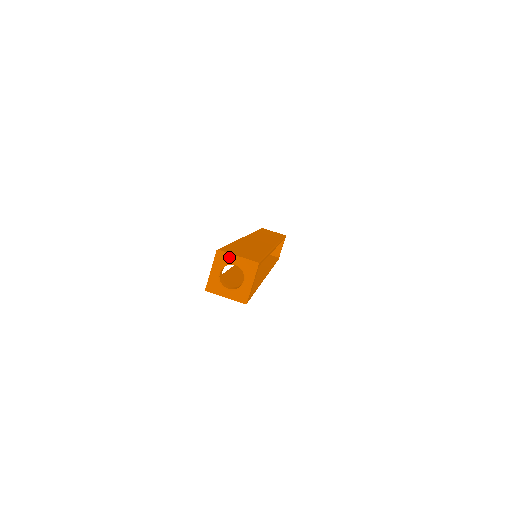
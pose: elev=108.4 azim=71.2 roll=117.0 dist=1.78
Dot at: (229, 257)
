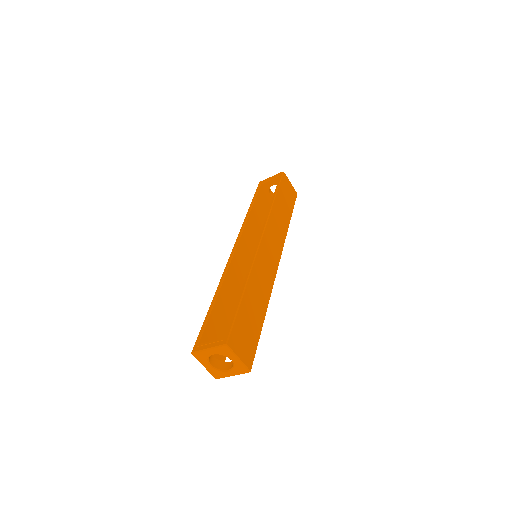
Dot at: (231, 355)
